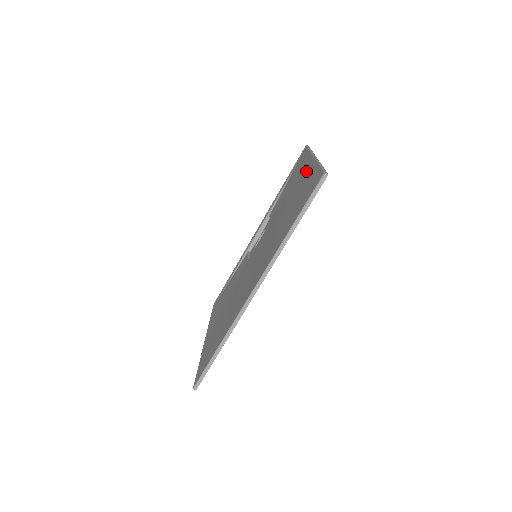
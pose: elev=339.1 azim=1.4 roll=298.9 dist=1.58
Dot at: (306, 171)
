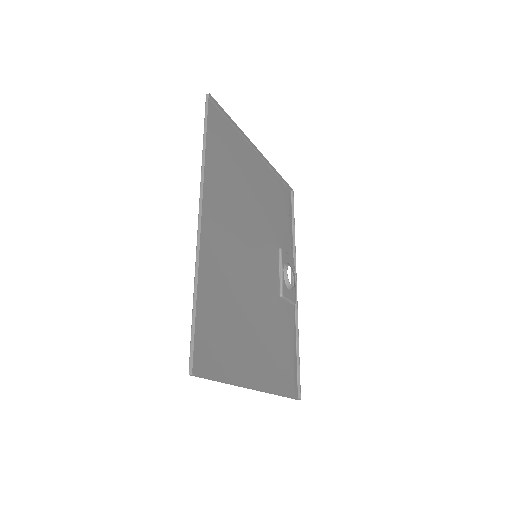
Dot at: (250, 158)
